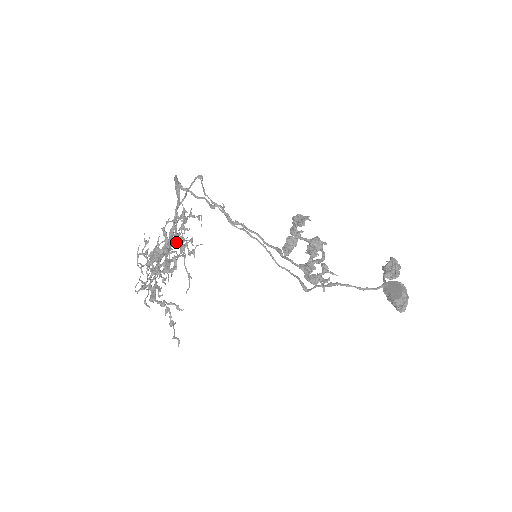
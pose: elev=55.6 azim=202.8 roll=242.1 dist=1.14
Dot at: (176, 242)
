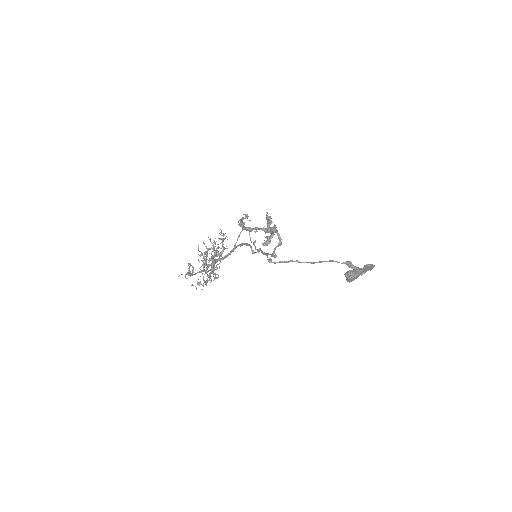
Dot at: (219, 256)
